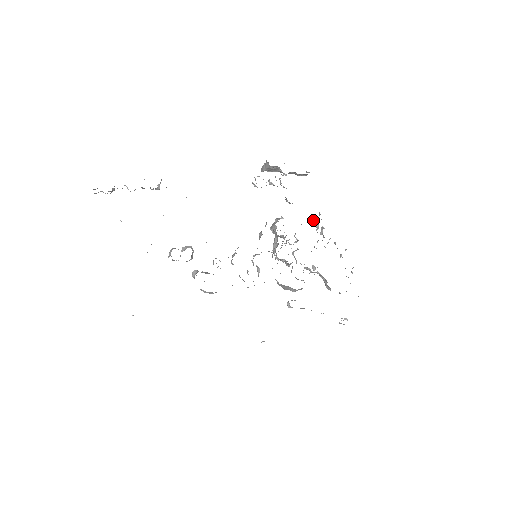
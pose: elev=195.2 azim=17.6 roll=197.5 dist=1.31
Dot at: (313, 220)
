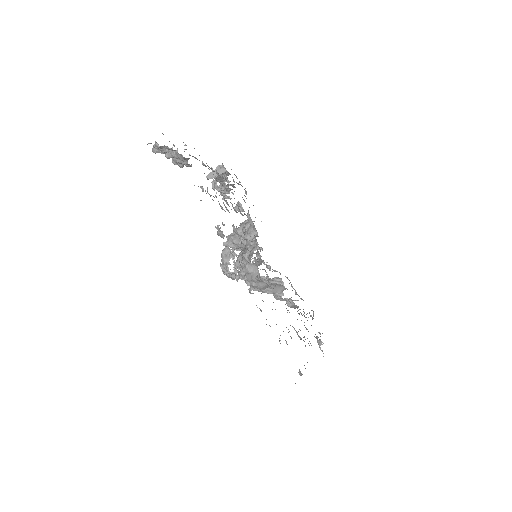
Dot at: occluded
